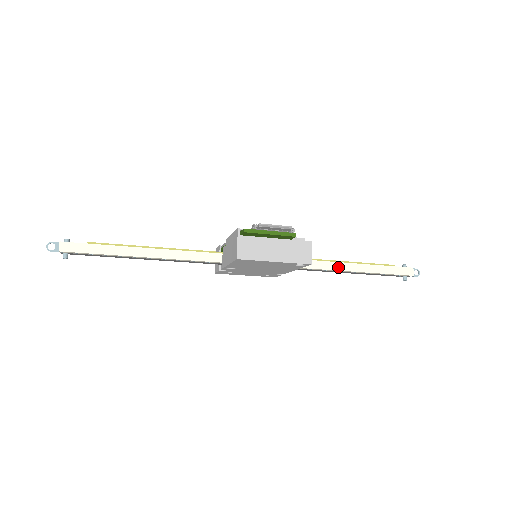
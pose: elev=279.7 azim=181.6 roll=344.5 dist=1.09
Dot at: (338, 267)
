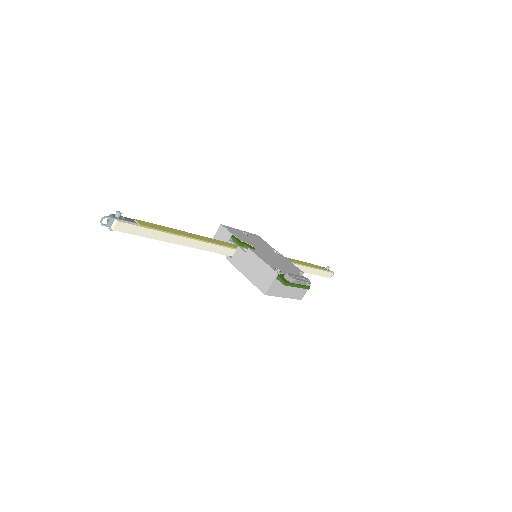
Dot at: occluded
